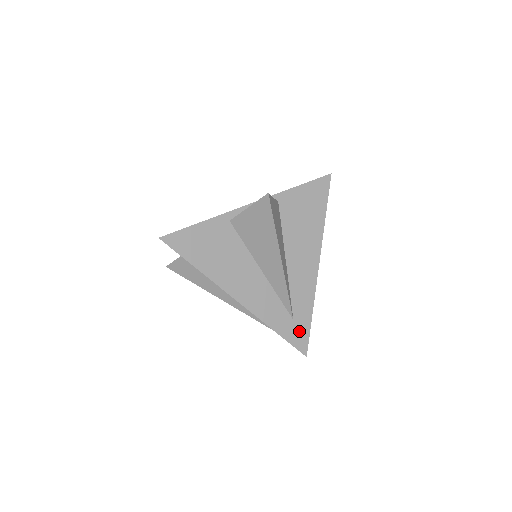
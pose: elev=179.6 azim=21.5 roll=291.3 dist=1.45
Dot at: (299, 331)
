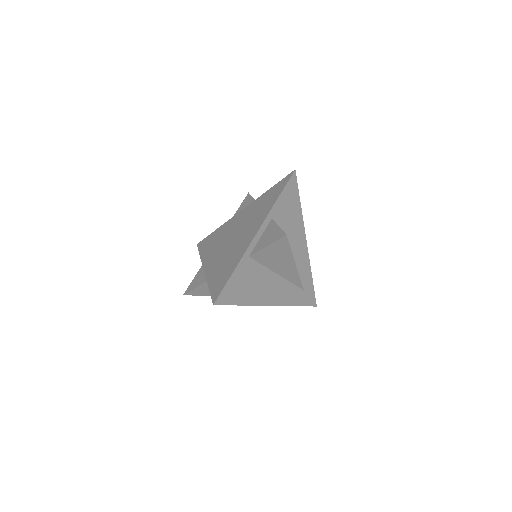
Dot at: (309, 295)
